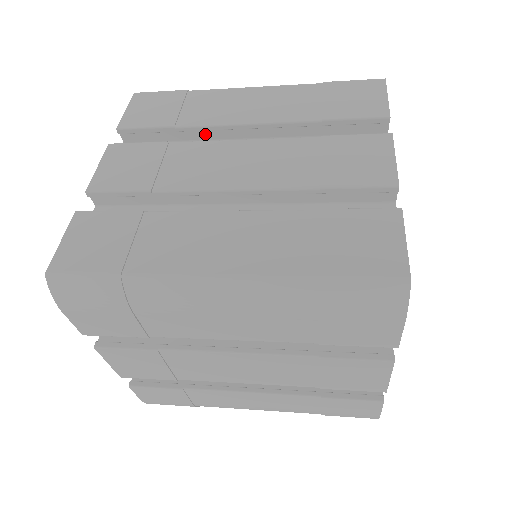
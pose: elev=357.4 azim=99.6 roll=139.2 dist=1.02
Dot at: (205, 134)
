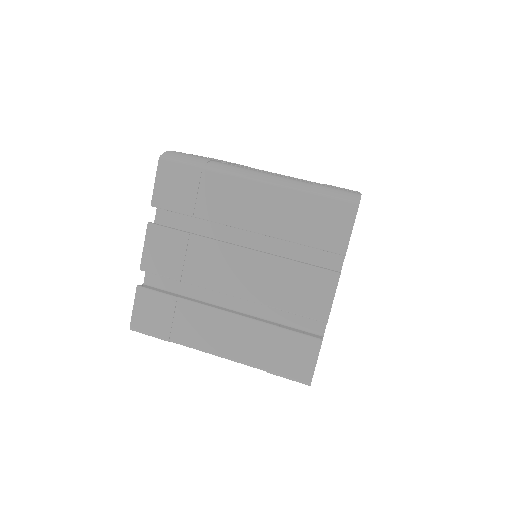
Dot at: occluded
